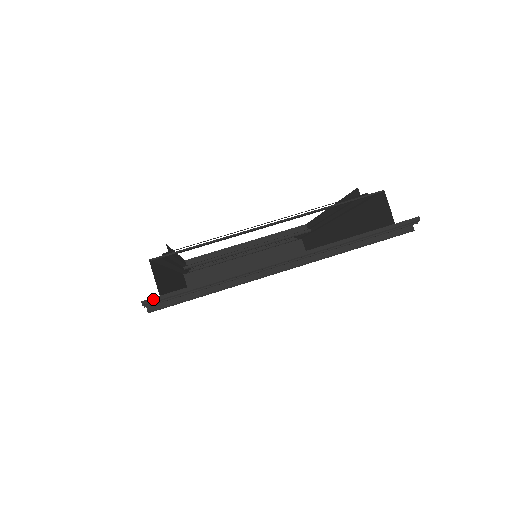
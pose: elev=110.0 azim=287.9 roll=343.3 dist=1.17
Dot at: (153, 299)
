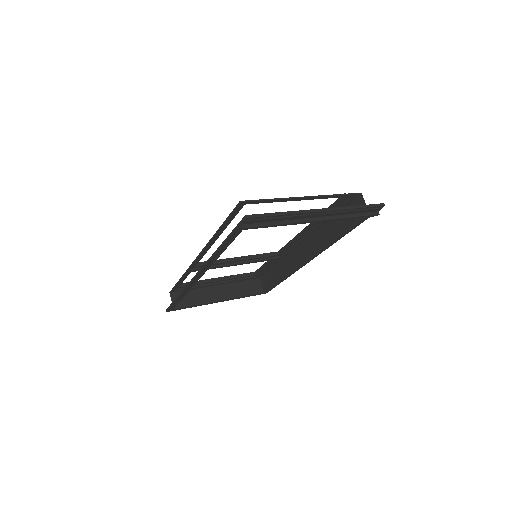
Dot at: (252, 215)
